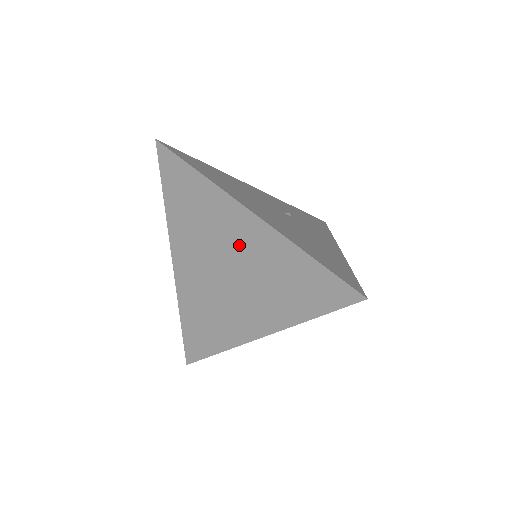
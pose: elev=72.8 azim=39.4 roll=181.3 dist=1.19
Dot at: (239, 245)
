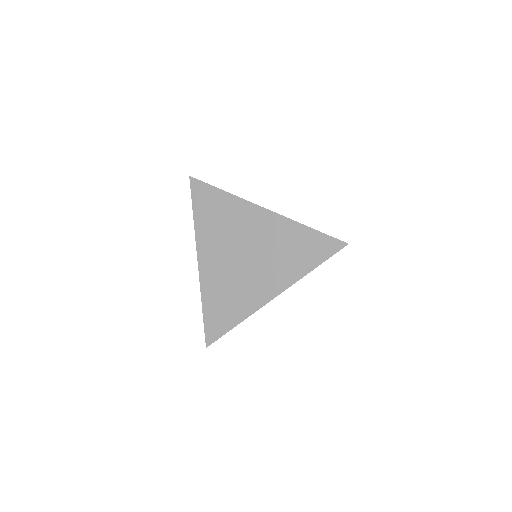
Dot at: (256, 233)
